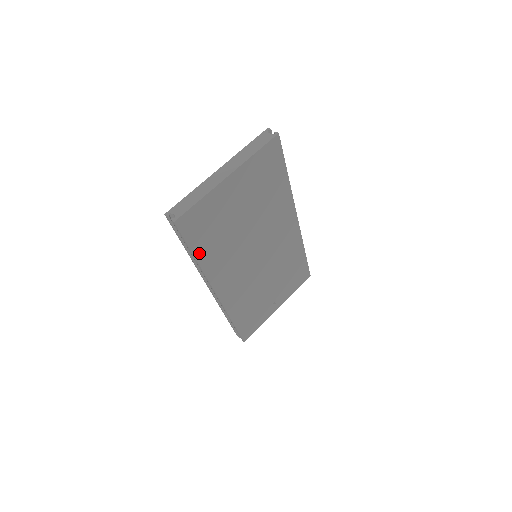
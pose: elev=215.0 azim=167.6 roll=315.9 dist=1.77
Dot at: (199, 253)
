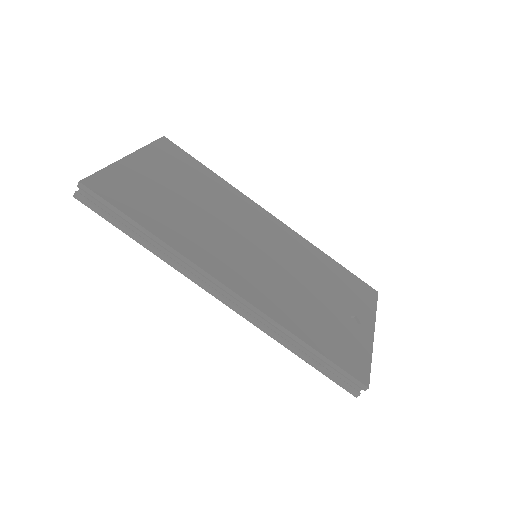
Dot at: (147, 224)
